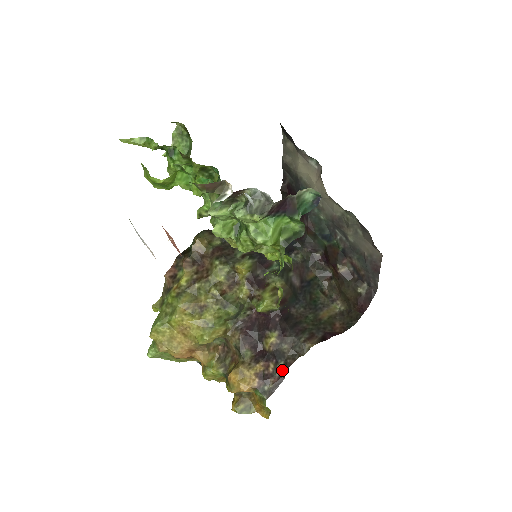
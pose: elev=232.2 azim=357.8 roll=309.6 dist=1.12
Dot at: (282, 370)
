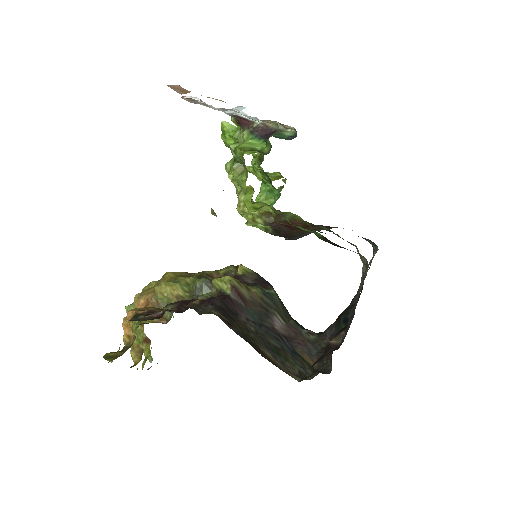
Dot at: occluded
